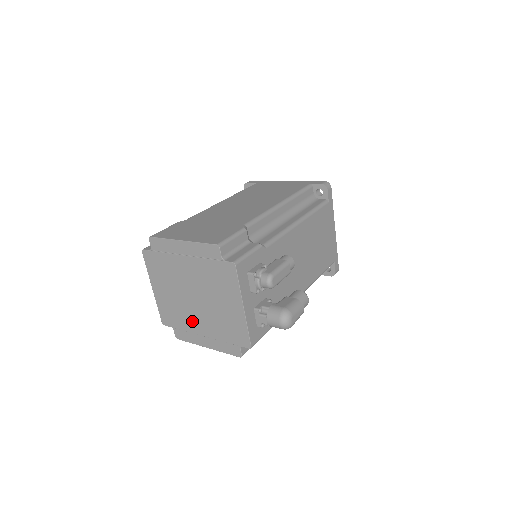
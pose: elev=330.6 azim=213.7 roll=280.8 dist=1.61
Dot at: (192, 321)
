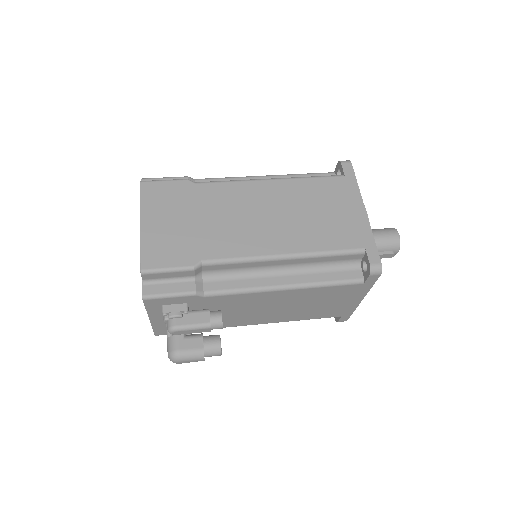
Dot at: occluded
